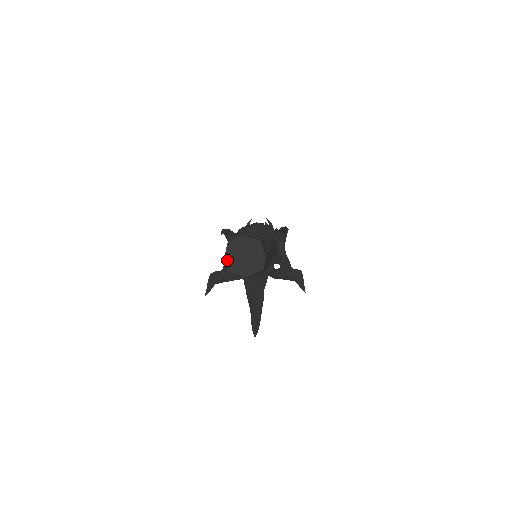
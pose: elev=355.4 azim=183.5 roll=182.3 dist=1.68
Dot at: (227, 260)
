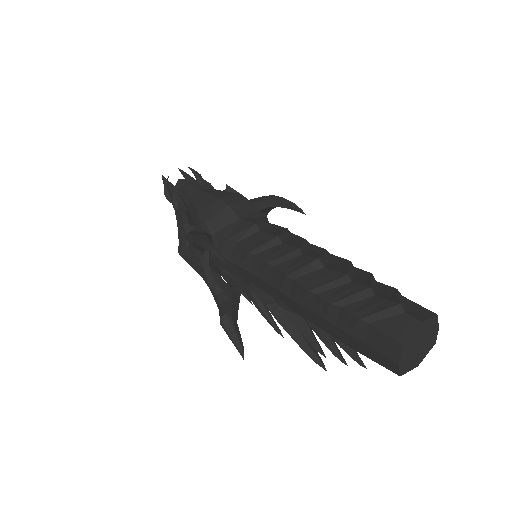
Dot at: (401, 365)
